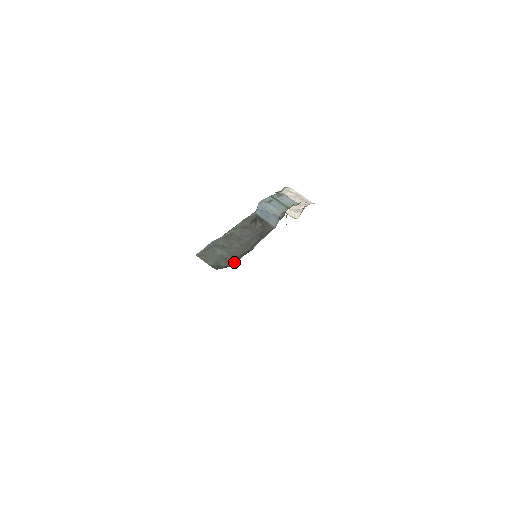
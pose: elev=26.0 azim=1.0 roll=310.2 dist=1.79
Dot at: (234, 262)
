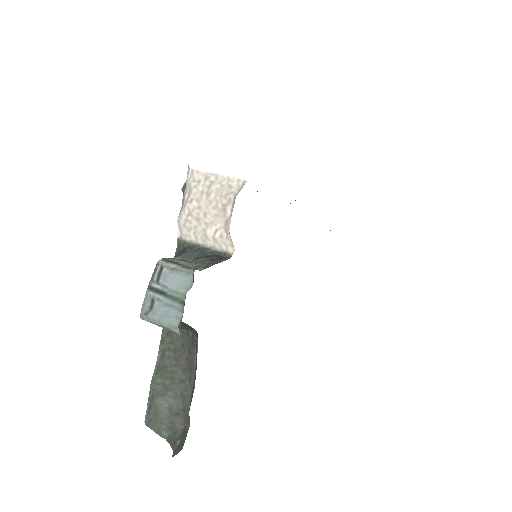
Dot at: (188, 418)
